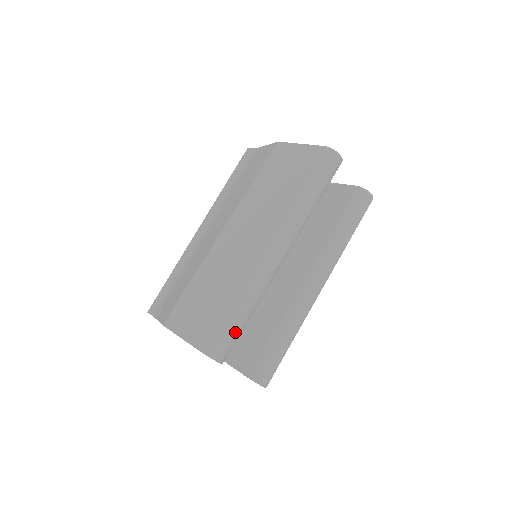
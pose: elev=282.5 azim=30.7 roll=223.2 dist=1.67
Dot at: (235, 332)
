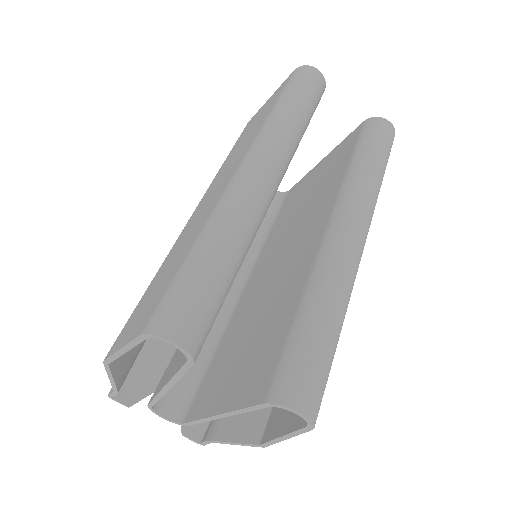
Dot at: (205, 287)
